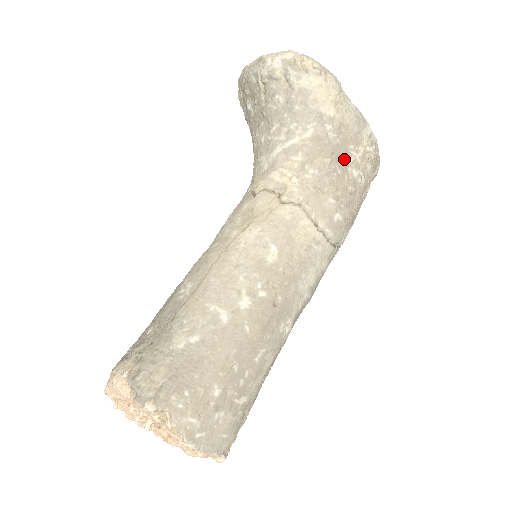
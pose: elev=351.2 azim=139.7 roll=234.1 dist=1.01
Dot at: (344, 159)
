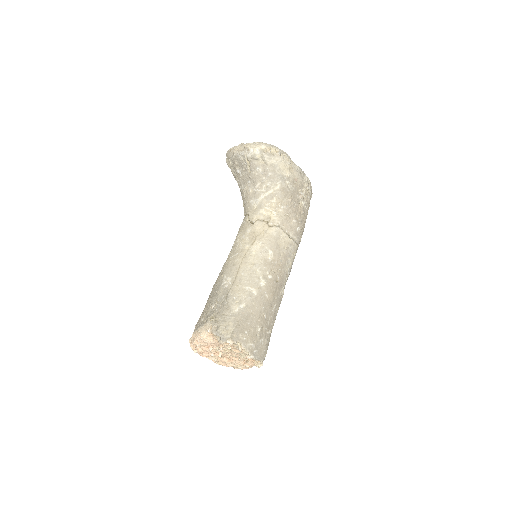
Dot at: (297, 197)
